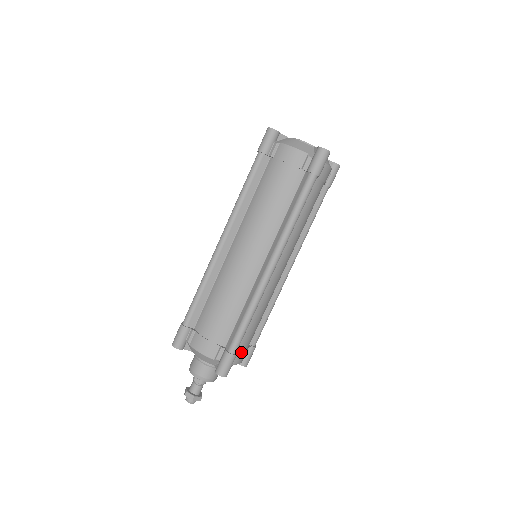
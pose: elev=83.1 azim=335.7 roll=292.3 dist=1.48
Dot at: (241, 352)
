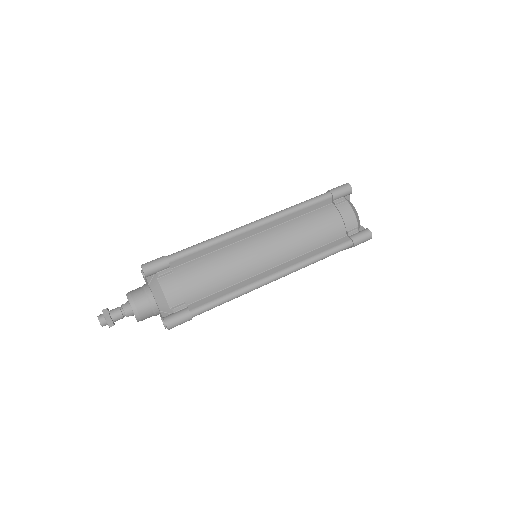
Dot at: (174, 279)
